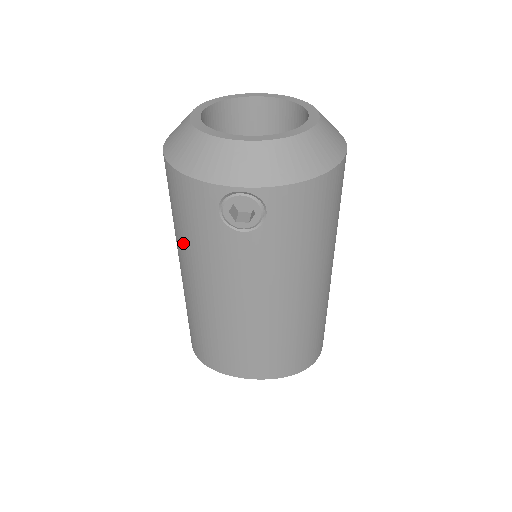
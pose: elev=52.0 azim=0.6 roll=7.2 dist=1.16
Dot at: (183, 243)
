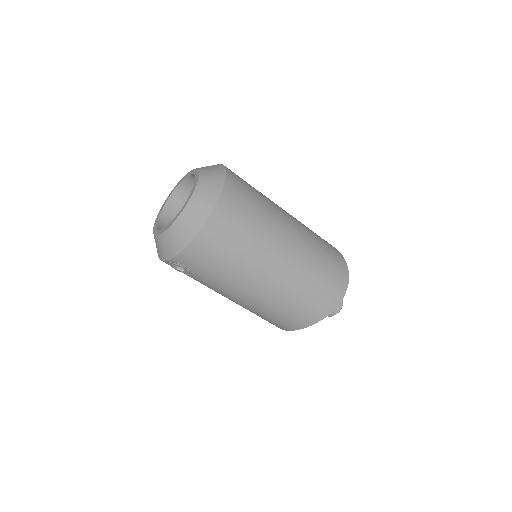
Dot at: occluded
